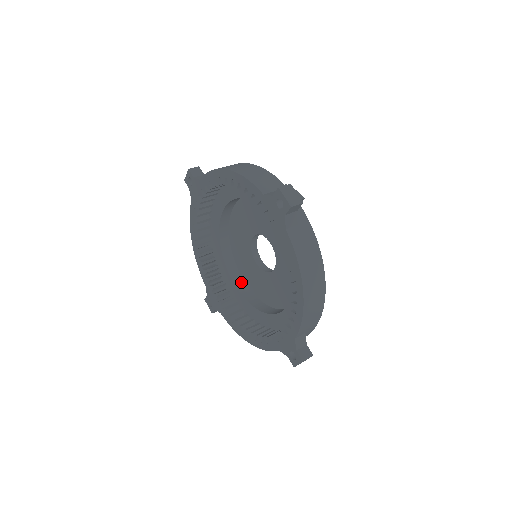
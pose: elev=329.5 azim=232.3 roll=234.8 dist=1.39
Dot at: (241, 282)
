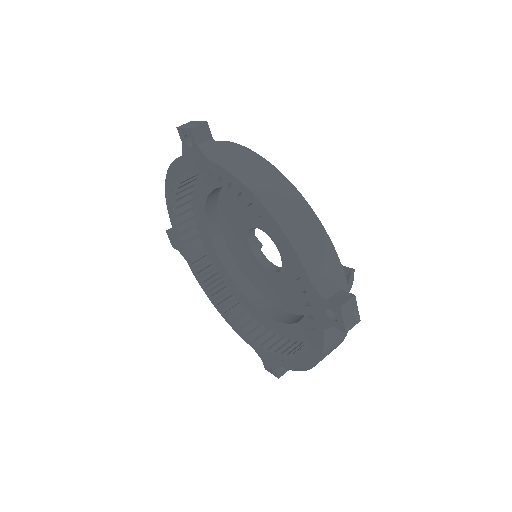
Dot at: (280, 313)
